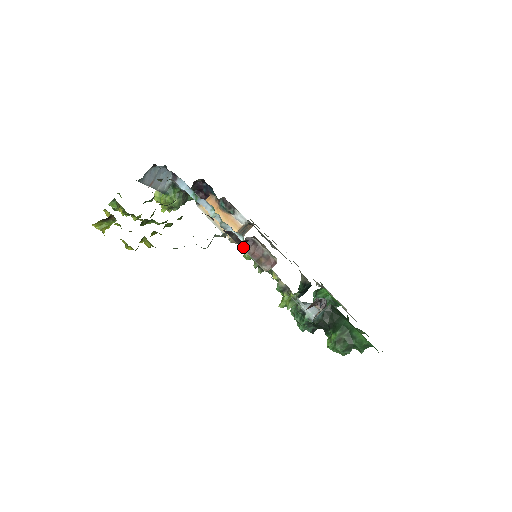
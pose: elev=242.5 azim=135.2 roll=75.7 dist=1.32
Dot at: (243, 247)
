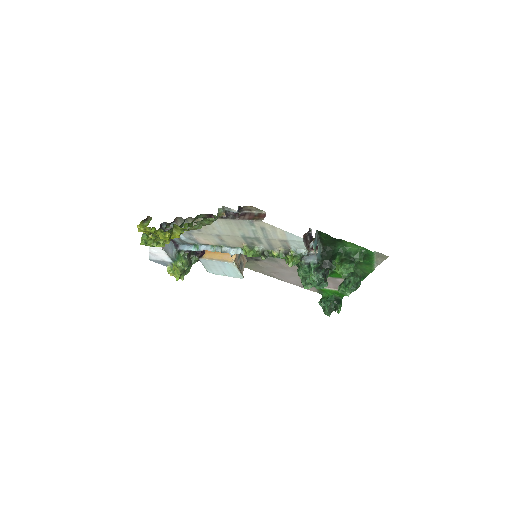
Dot at: (240, 219)
